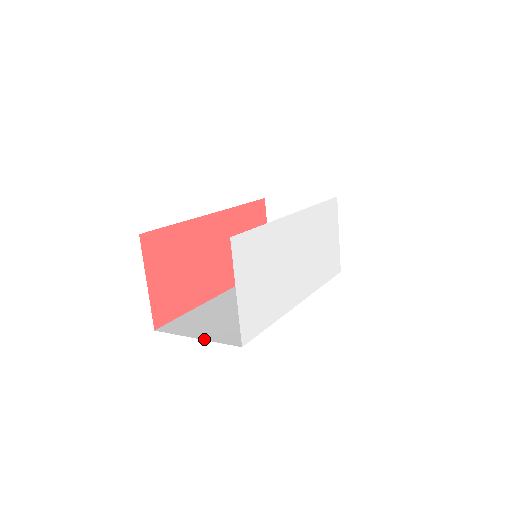
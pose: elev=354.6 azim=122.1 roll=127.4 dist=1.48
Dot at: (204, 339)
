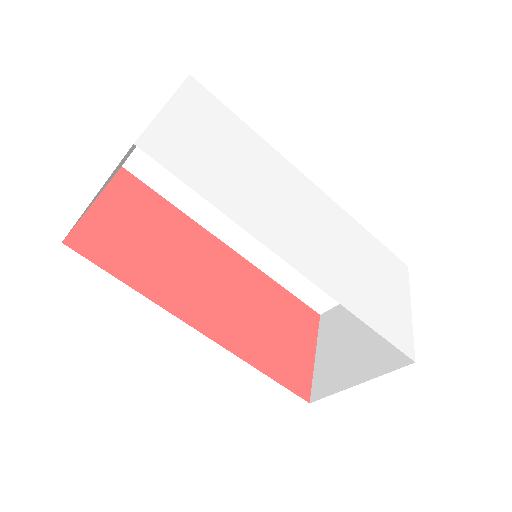
Dot at: occluded
